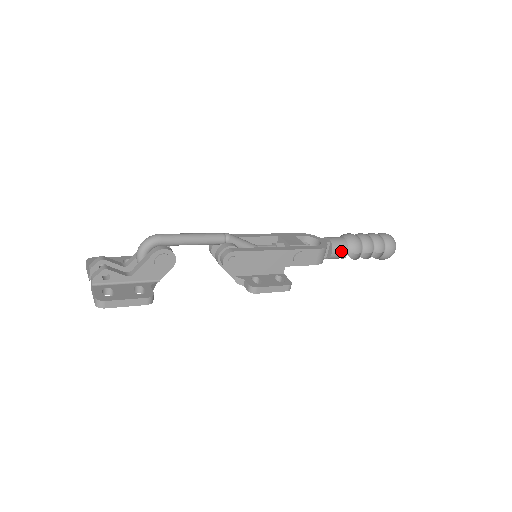
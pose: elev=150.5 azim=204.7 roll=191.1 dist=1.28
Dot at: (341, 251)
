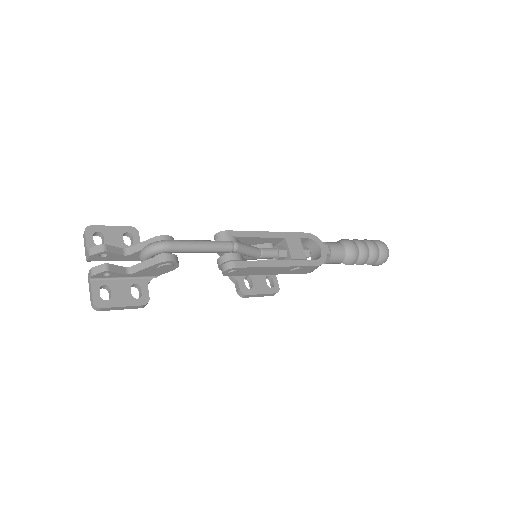
Dot at: (336, 262)
